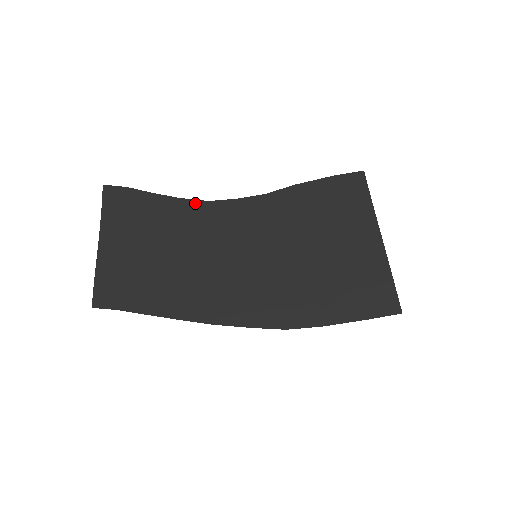
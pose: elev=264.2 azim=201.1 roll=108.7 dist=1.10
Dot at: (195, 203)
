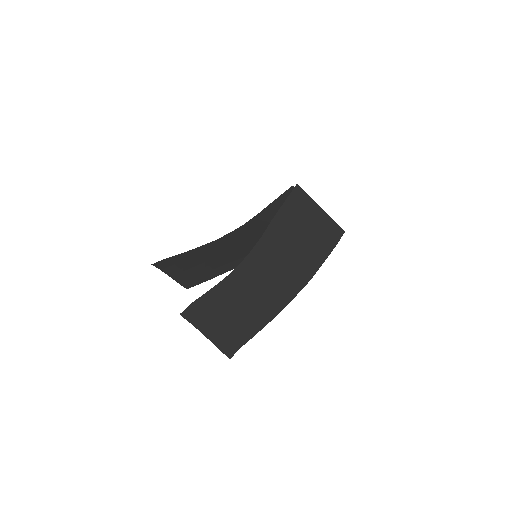
Dot at: (232, 274)
